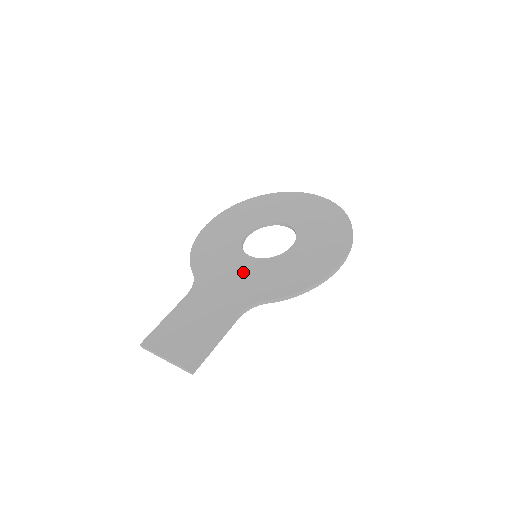
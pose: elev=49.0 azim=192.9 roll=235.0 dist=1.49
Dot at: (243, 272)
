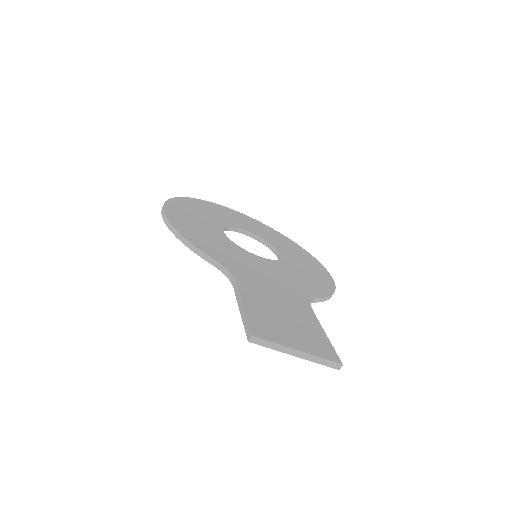
Dot at: (267, 268)
